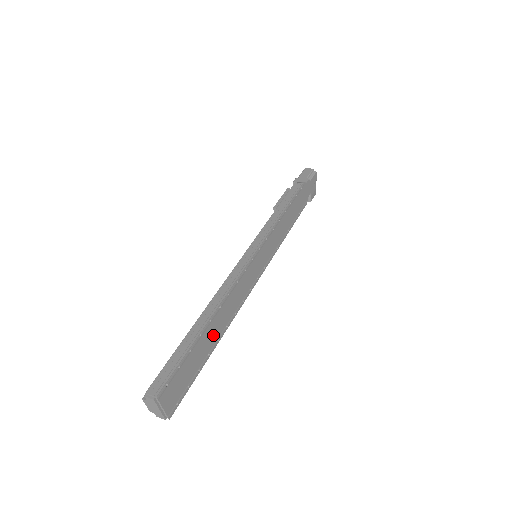
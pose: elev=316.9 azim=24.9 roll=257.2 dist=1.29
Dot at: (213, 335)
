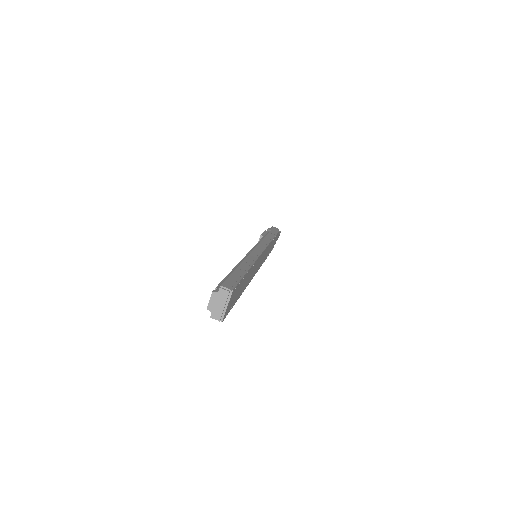
Dot at: (245, 283)
